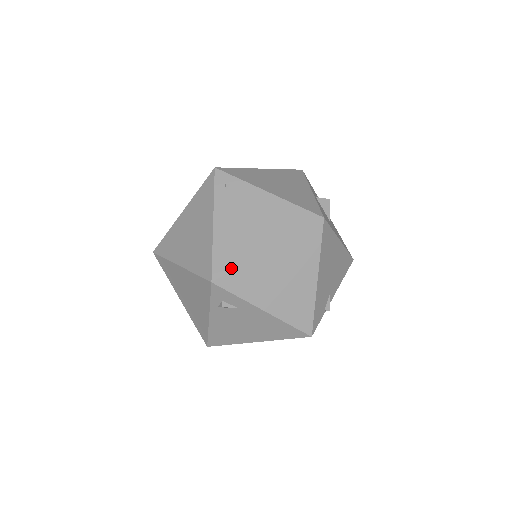
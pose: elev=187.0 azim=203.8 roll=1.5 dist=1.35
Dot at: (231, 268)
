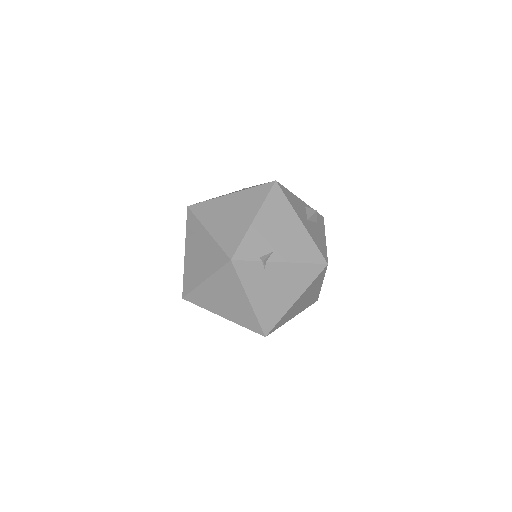
Dot at: (203, 201)
